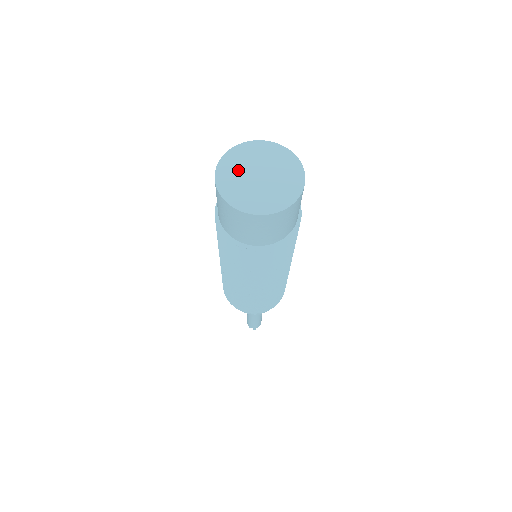
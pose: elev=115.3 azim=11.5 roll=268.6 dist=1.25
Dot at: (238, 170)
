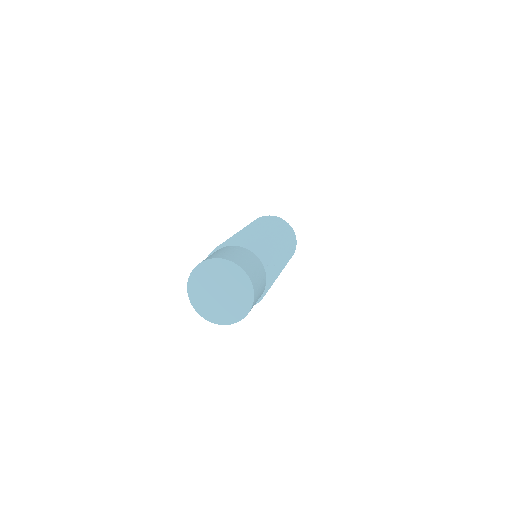
Dot at: (214, 275)
